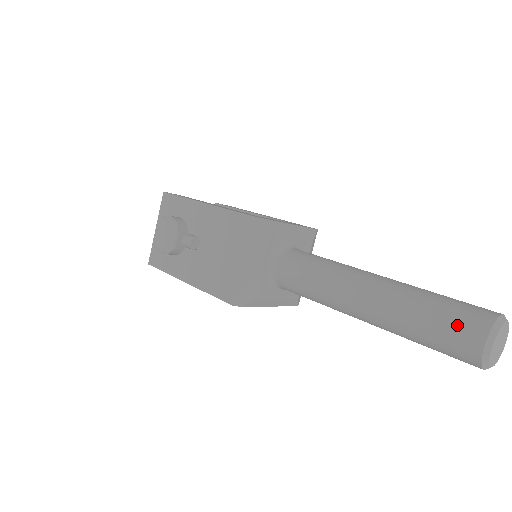
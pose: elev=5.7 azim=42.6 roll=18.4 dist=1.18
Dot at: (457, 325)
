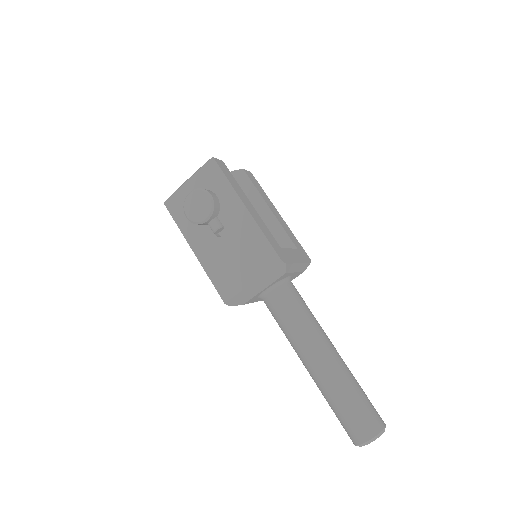
Dot at: (360, 422)
